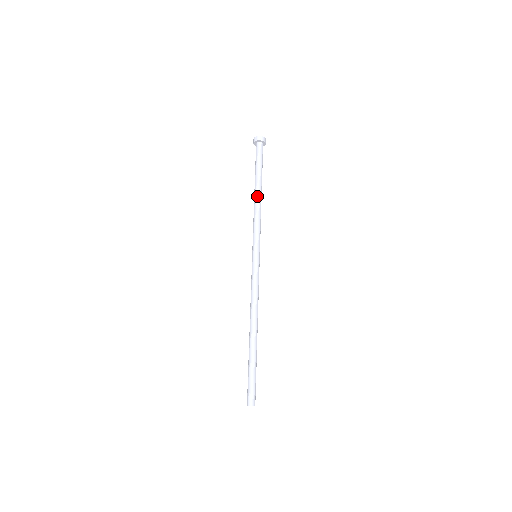
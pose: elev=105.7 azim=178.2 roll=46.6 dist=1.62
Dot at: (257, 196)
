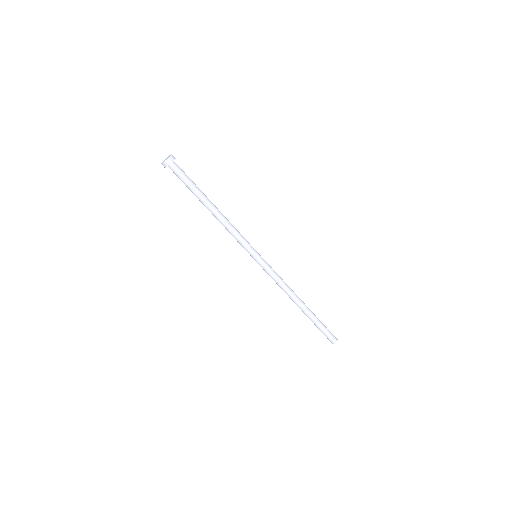
Dot at: (213, 214)
